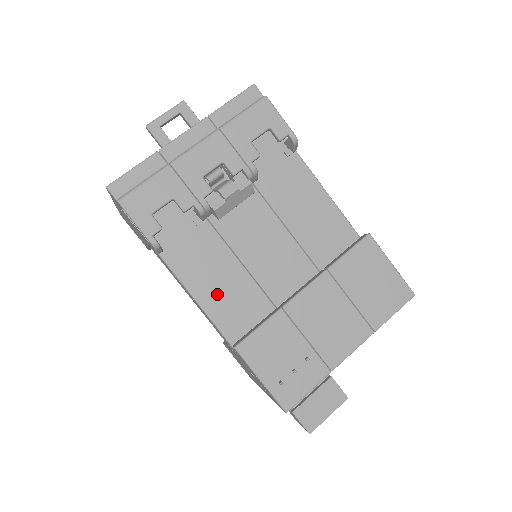
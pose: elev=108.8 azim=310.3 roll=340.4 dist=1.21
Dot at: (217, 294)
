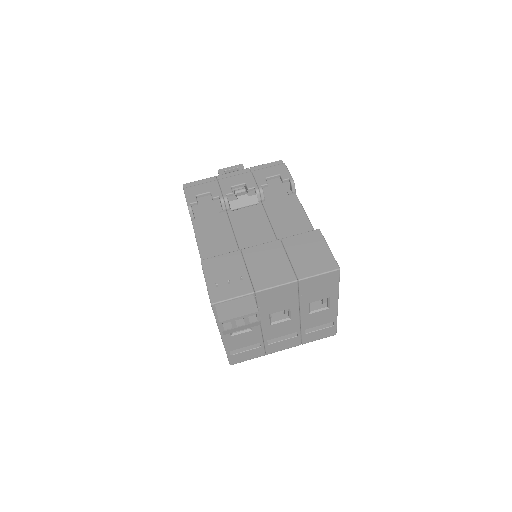
Dot at: (211, 245)
